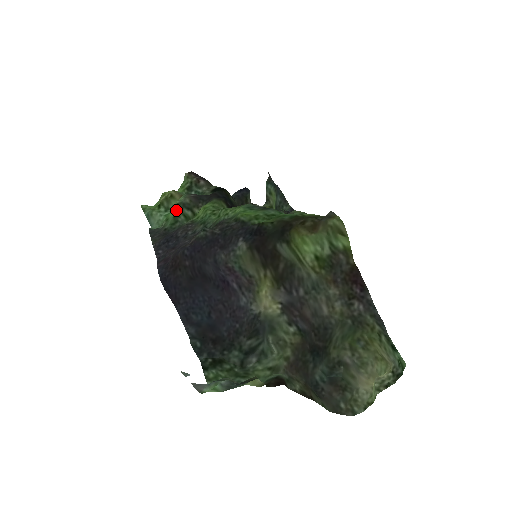
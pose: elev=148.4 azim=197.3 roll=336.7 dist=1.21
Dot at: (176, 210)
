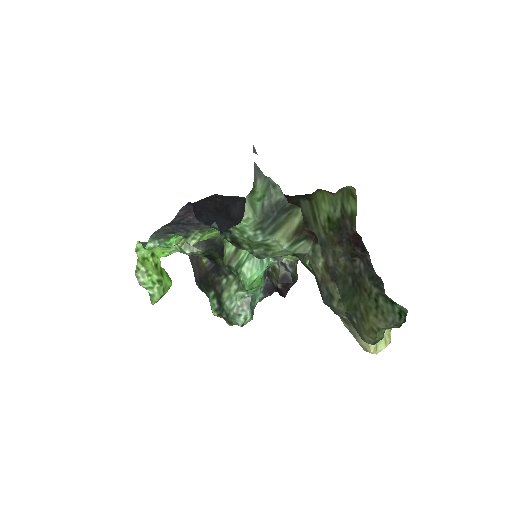
Dot at: occluded
